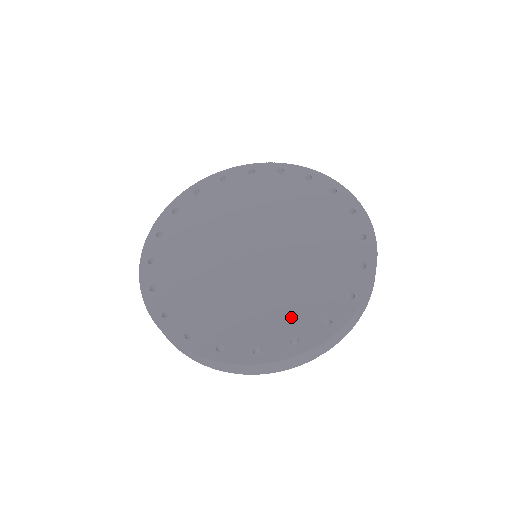
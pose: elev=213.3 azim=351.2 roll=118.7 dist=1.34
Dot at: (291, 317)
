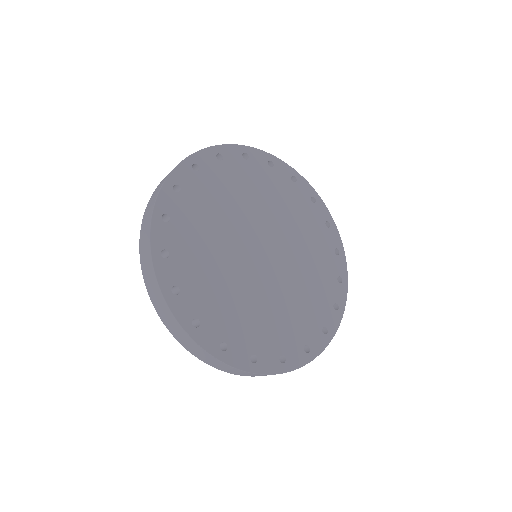
Dot at: (283, 335)
